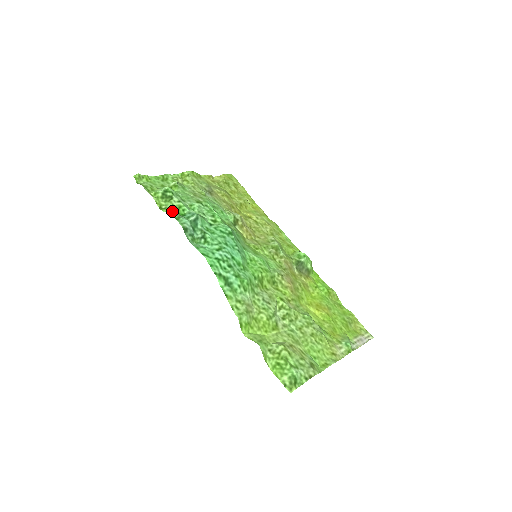
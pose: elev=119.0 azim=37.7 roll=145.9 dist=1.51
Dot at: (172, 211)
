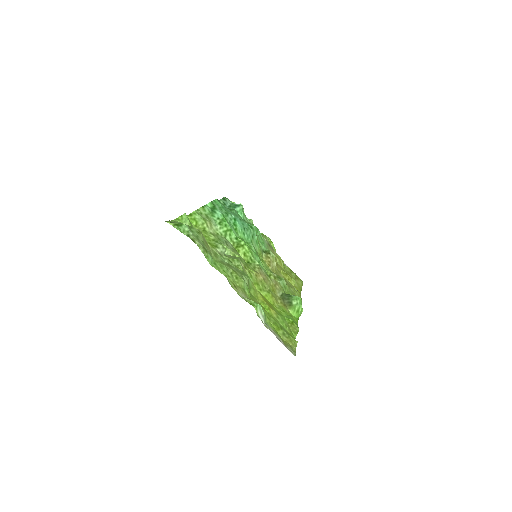
Dot at: occluded
